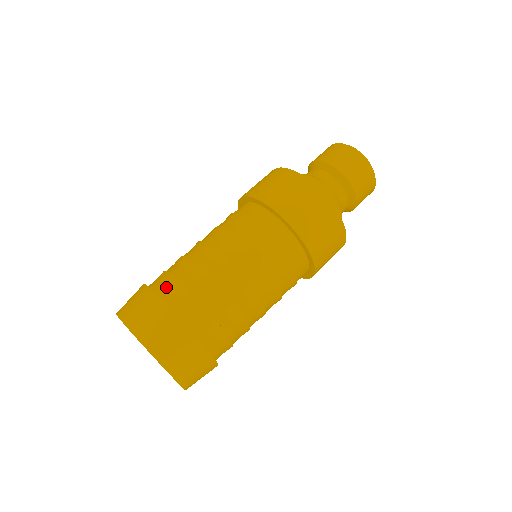
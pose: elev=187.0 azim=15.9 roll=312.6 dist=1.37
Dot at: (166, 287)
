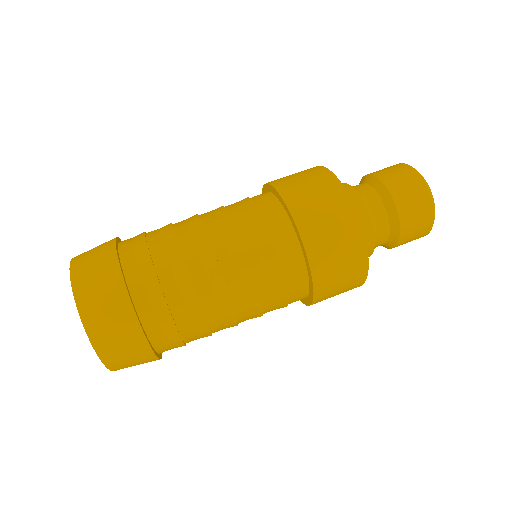
Dot at: (146, 293)
